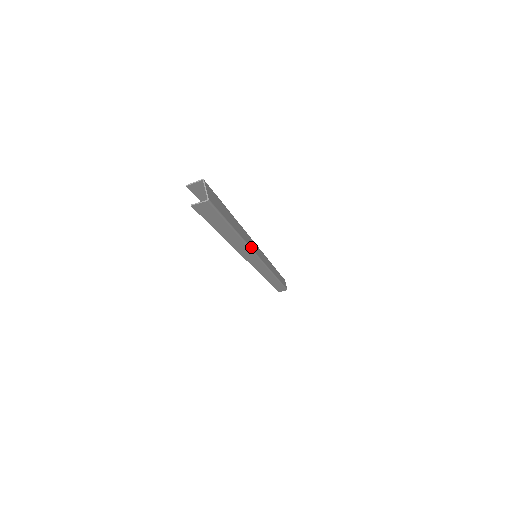
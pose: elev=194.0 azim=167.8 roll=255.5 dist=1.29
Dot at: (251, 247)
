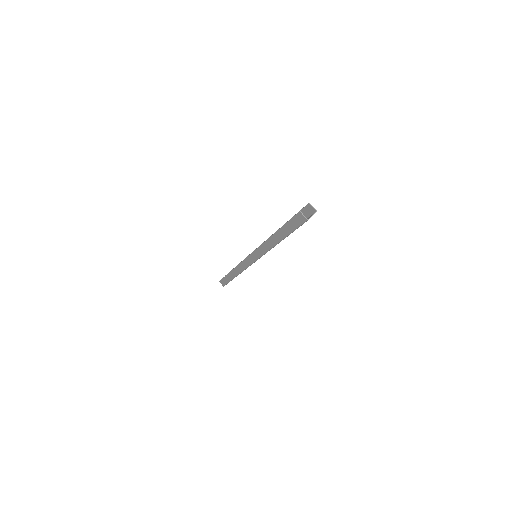
Dot at: occluded
